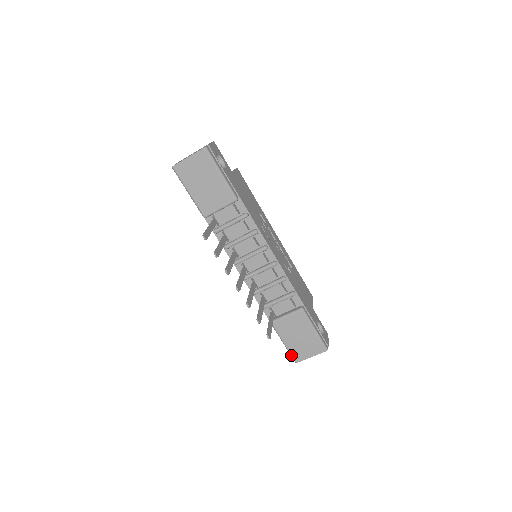
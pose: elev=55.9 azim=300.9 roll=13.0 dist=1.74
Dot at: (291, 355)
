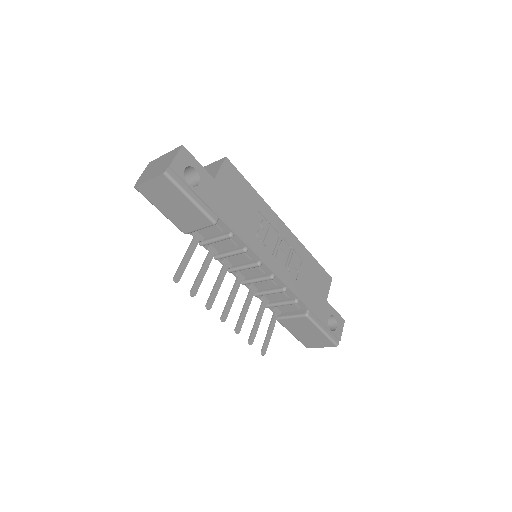
Dot at: occluded
